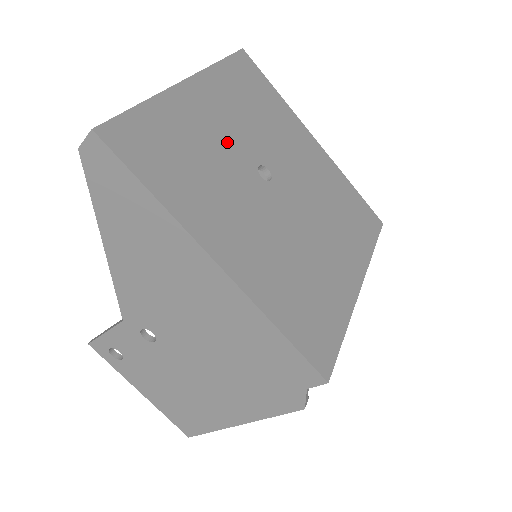
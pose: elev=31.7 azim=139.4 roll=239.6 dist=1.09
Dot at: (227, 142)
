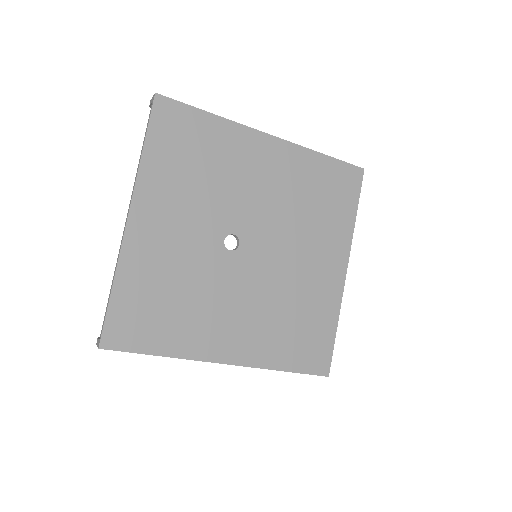
Dot at: (189, 246)
